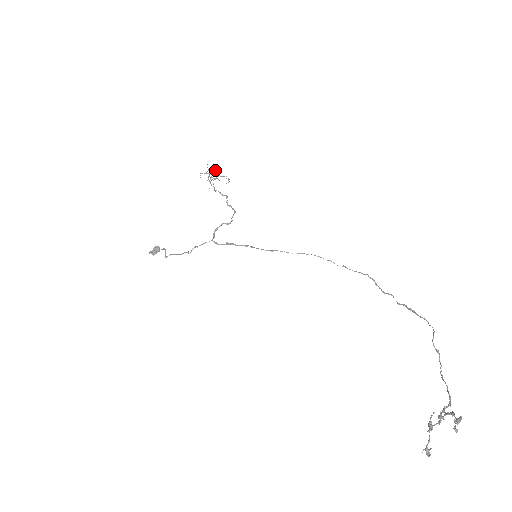
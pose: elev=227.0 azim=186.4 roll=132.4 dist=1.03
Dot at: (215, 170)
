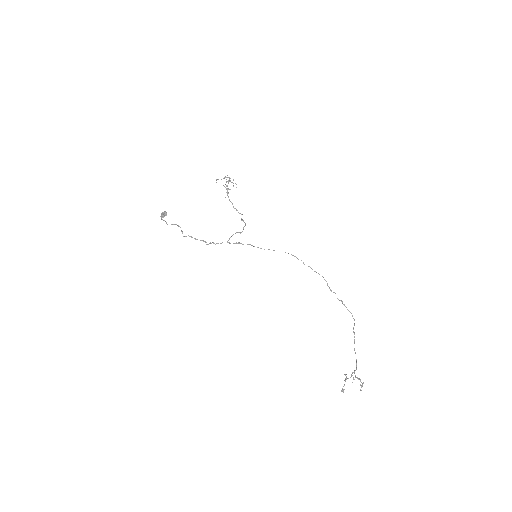
Dot at: occluded
